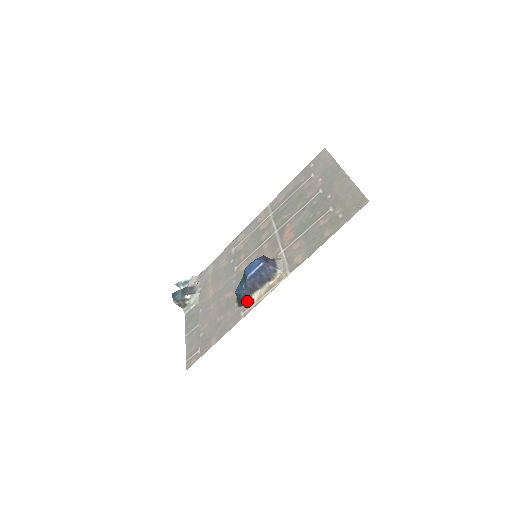
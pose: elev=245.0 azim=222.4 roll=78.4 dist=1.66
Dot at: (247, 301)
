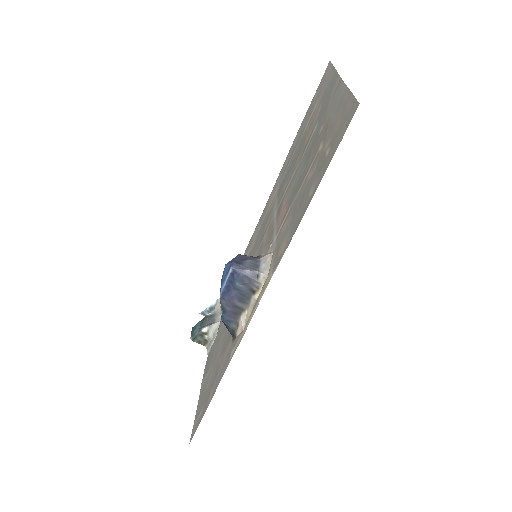
Dot at: (236, 331)
